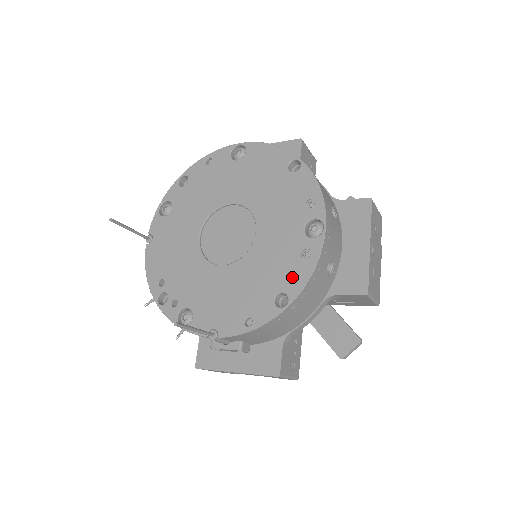
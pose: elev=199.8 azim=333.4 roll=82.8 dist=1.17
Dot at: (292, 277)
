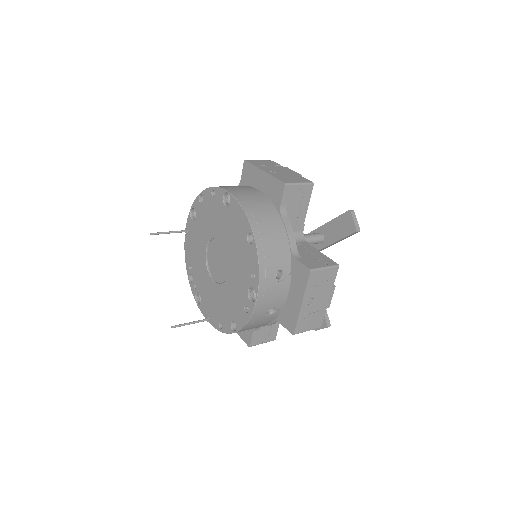
Dot at: (239, 317)
